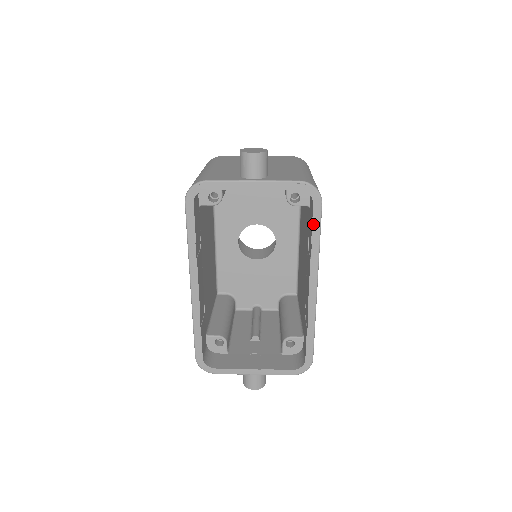
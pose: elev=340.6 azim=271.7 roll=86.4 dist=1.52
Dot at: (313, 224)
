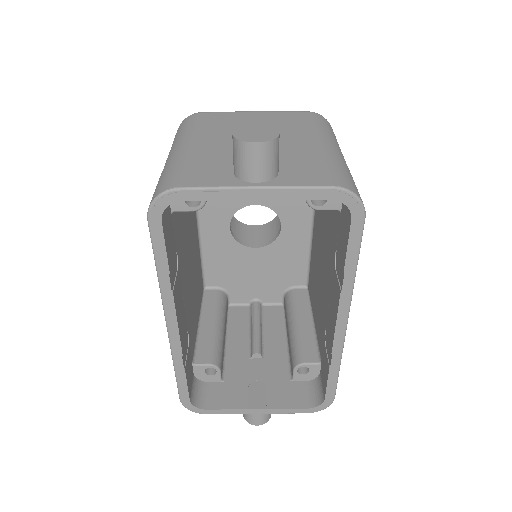
Dot at: (349, 247)
